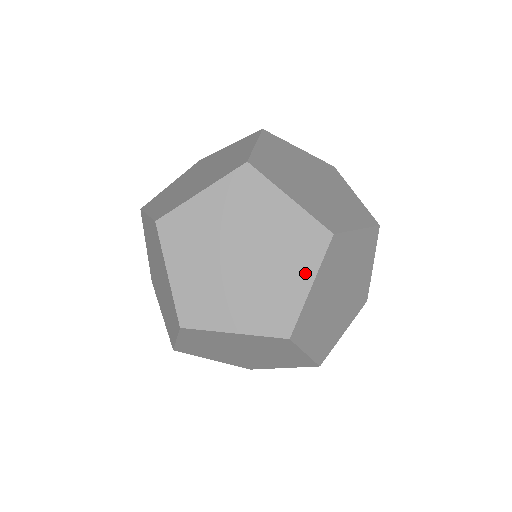
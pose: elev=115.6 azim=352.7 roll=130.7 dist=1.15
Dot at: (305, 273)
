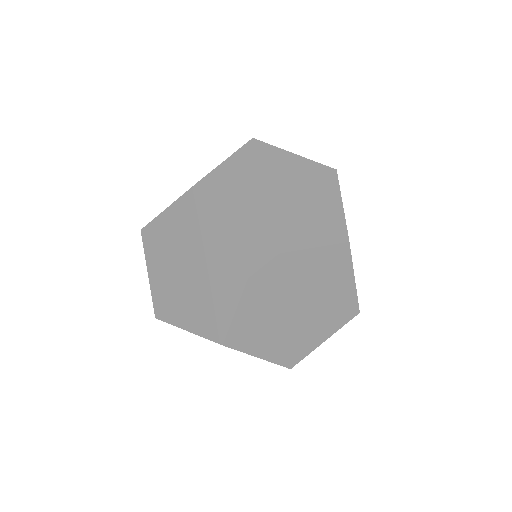
Dot at: occluded
